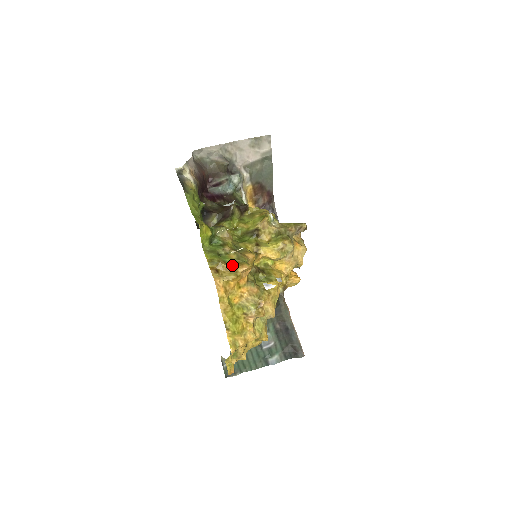
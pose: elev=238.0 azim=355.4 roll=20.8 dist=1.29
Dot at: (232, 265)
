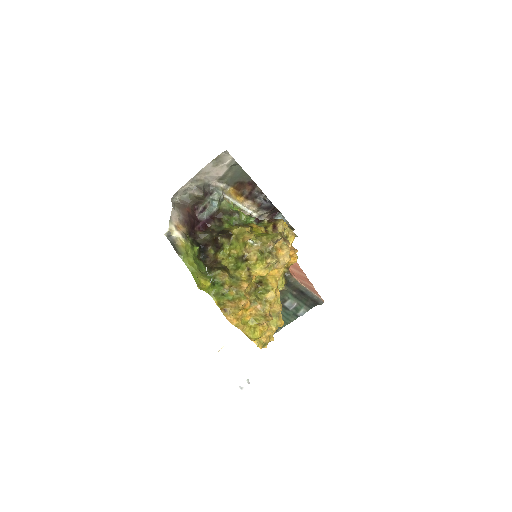
Dot at: (234, 302)
